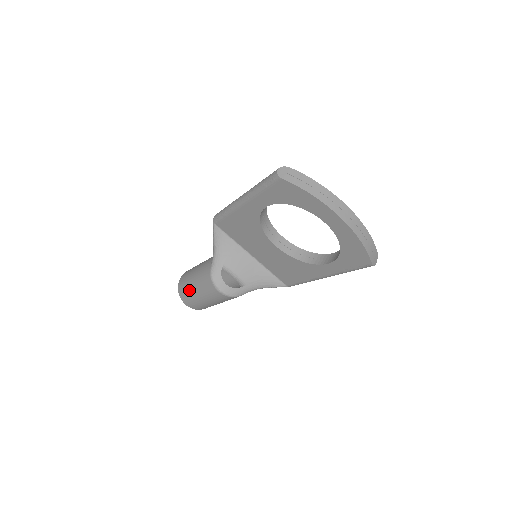
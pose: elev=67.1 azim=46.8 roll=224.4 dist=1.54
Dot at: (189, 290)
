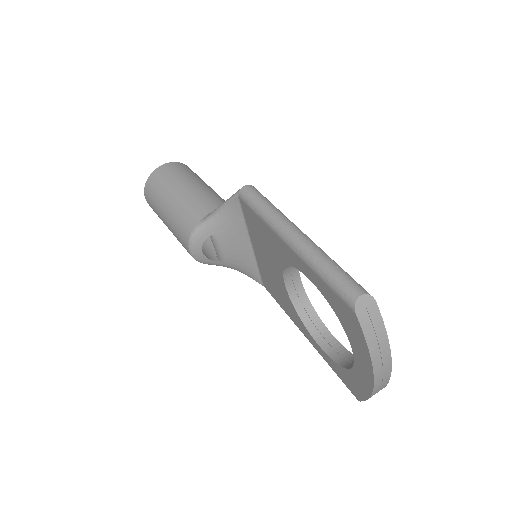
Dot at: (159, 202)
